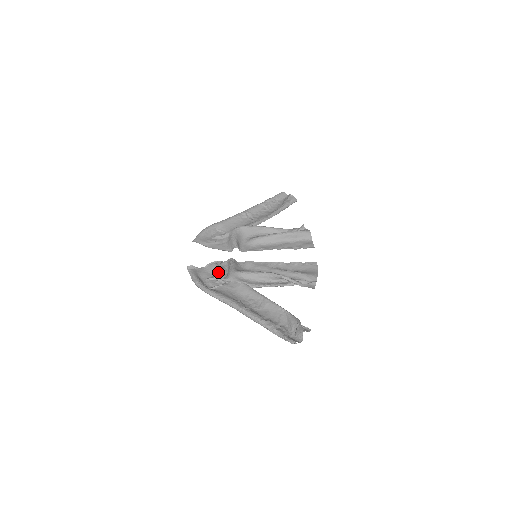
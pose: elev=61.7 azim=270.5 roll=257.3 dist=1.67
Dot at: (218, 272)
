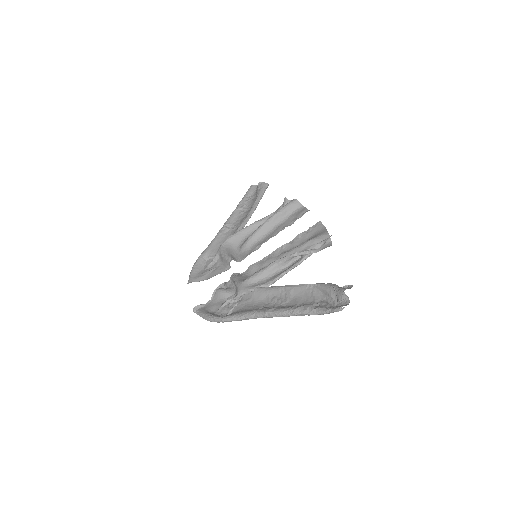
Dot at: (226, 295)
